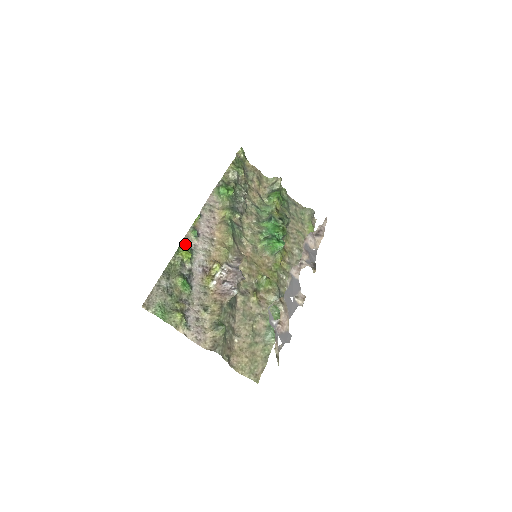
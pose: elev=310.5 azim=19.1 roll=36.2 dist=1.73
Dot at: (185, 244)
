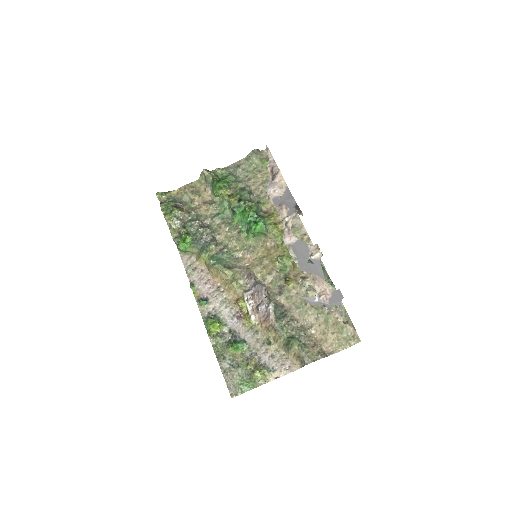
Dot at: (206, 320)
